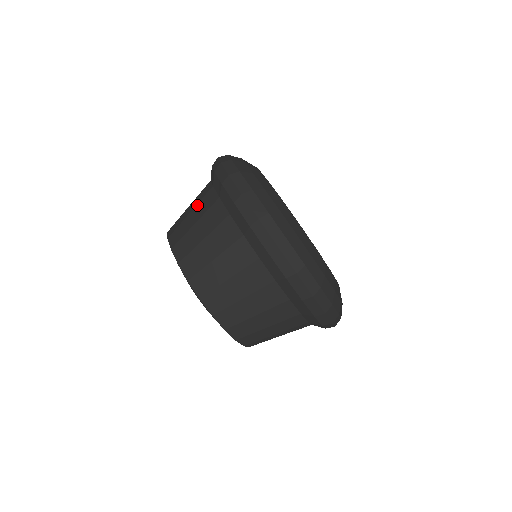
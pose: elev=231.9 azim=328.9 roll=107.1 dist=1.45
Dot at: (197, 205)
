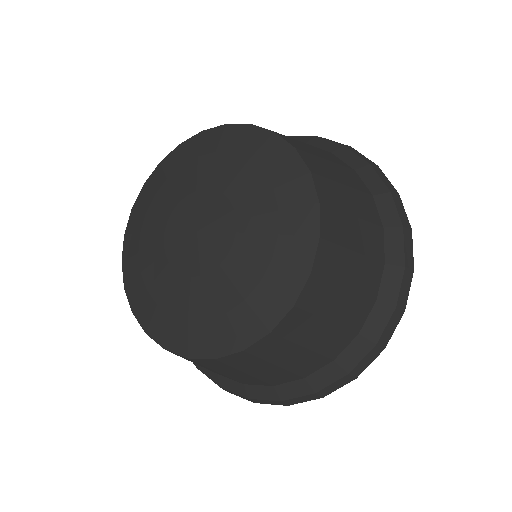
Dot at: occluded
